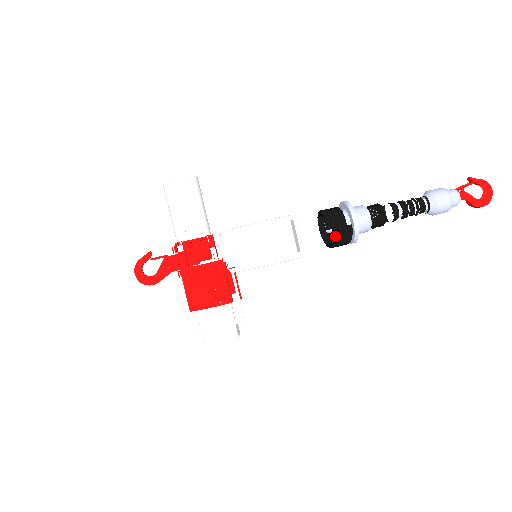
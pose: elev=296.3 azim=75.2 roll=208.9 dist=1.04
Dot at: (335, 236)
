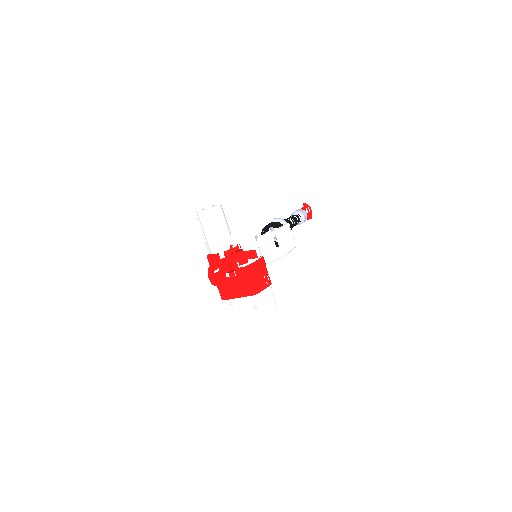
Dot at: occluded
